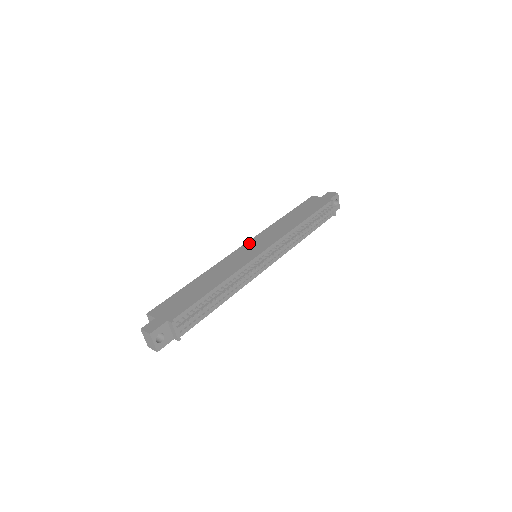
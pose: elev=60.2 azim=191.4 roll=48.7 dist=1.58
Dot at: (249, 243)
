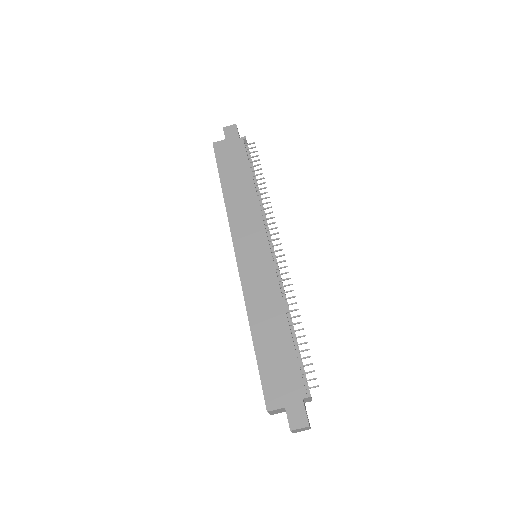
Dot at: (239, 249)
